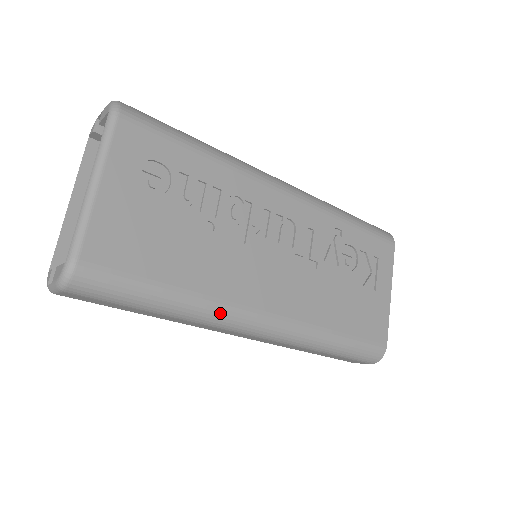
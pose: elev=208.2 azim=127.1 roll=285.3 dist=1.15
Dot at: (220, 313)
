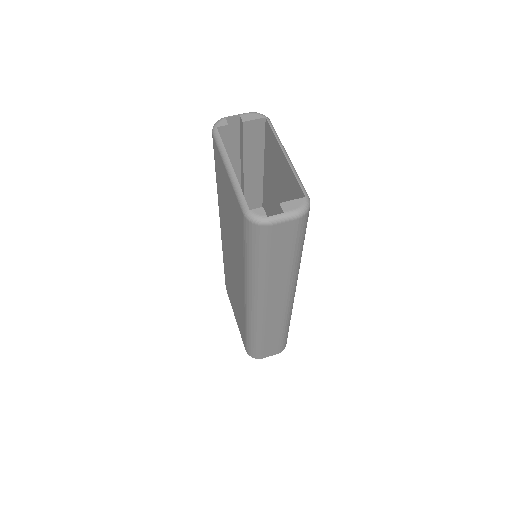
Dot at: (298, 273)
